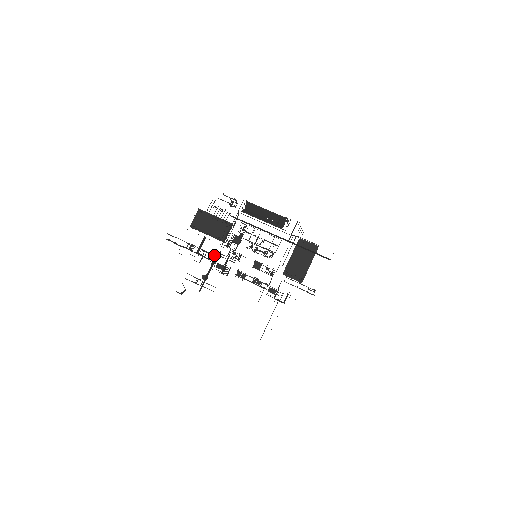
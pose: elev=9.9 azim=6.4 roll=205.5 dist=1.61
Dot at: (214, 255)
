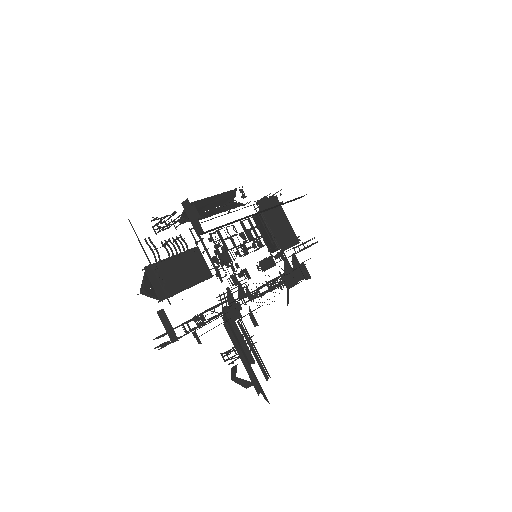
Dot at: occluded
